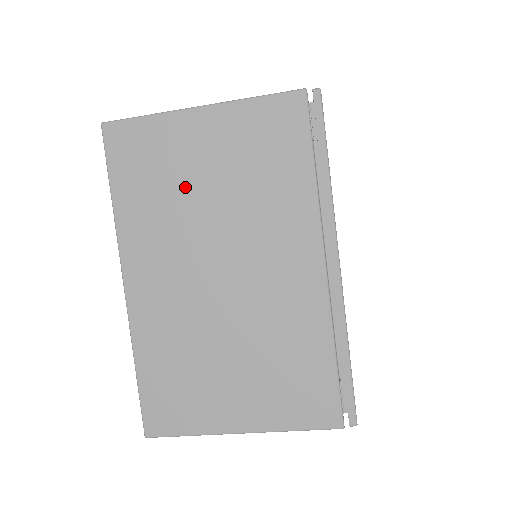
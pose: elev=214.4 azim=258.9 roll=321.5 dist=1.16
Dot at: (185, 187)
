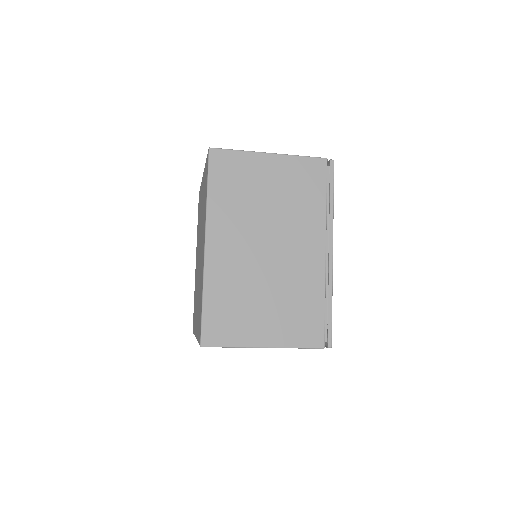
Dot at: (254, 195)
